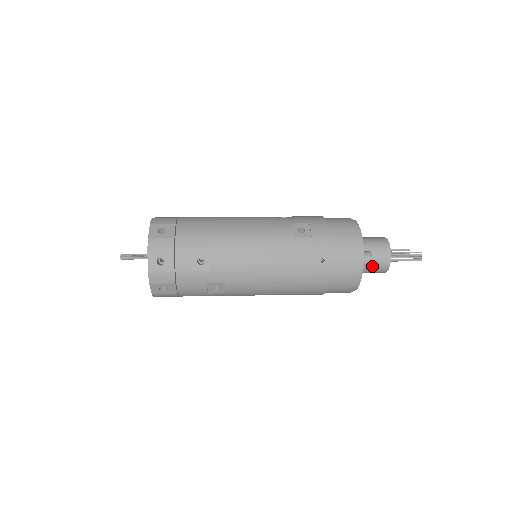
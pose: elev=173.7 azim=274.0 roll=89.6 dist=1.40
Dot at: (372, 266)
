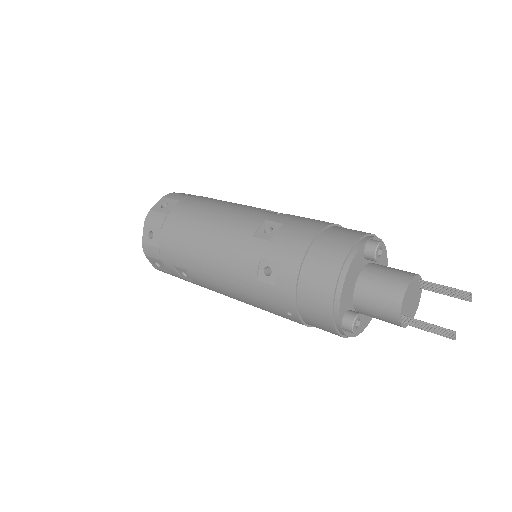
Dot at: occluded
